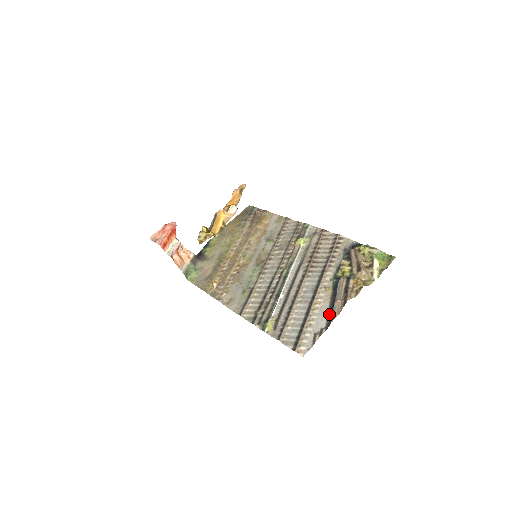
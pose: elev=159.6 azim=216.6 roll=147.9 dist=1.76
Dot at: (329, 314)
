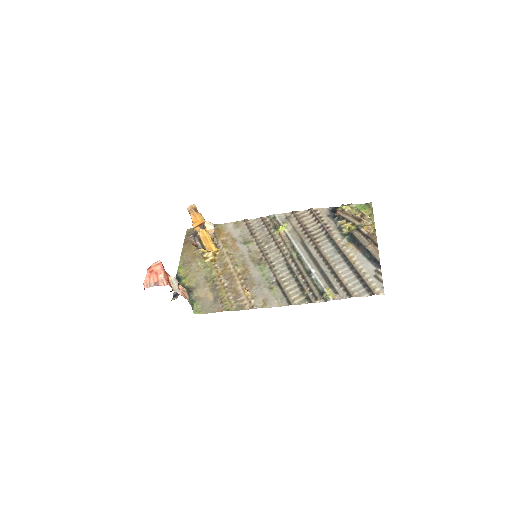
Dot at: (369, 259)
